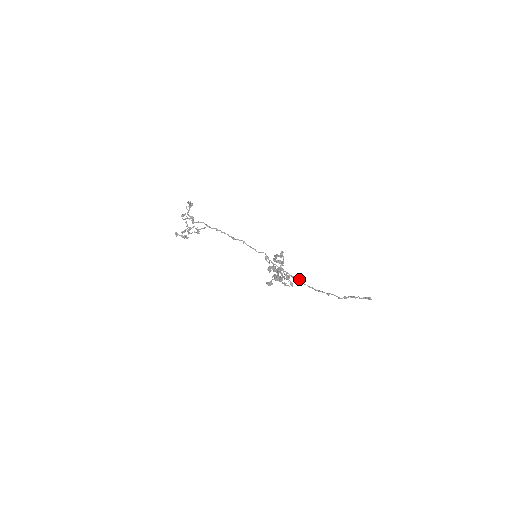
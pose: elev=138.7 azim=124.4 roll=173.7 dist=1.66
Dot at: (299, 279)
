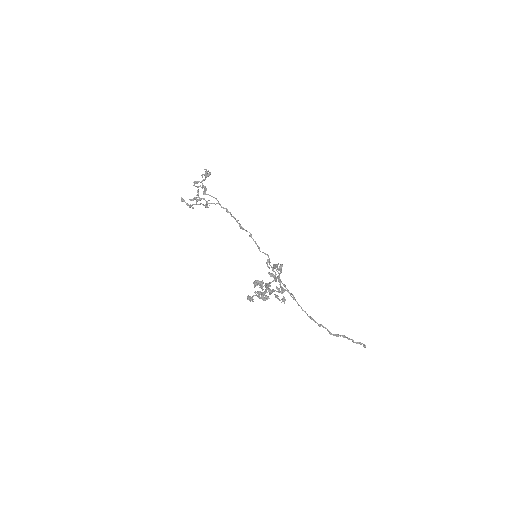
Dot at: (294, 297)
